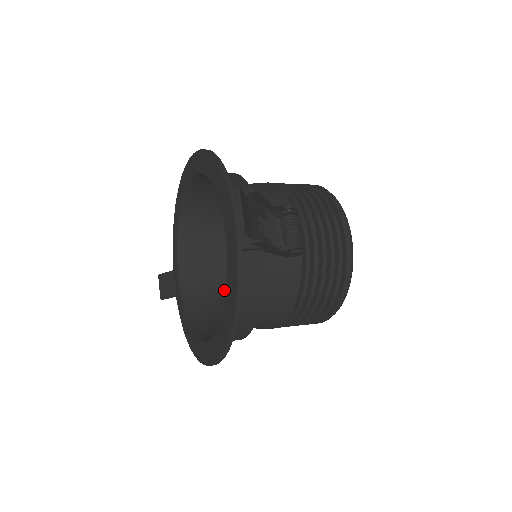
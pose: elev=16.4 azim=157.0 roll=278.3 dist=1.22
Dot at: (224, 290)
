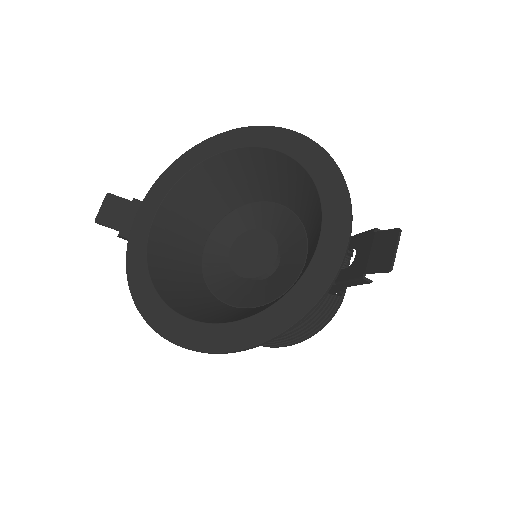
Dot at: (192, 263)
